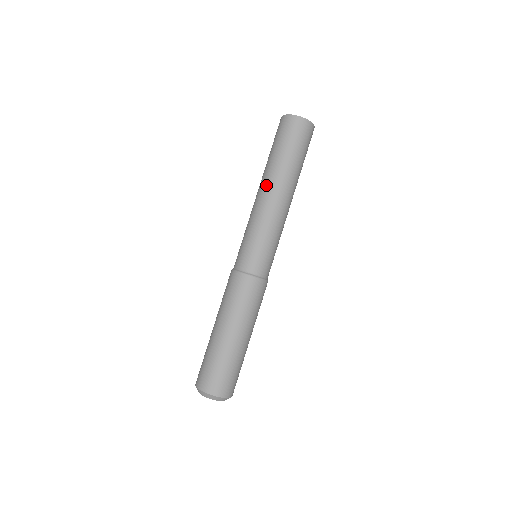
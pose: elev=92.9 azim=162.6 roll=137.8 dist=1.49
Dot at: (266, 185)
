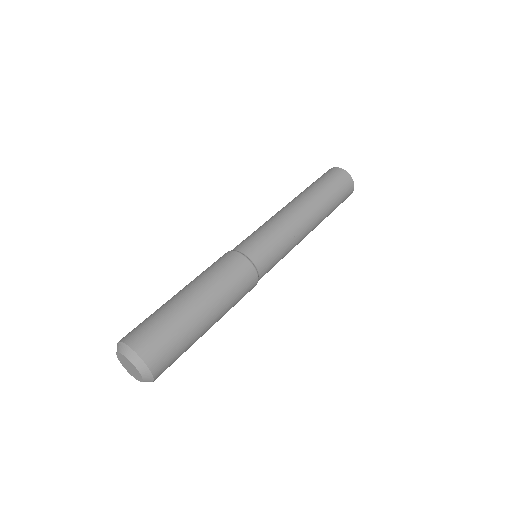
Dot at: occluded
